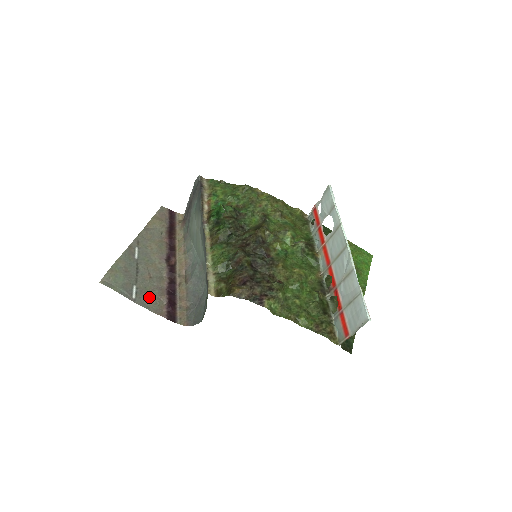
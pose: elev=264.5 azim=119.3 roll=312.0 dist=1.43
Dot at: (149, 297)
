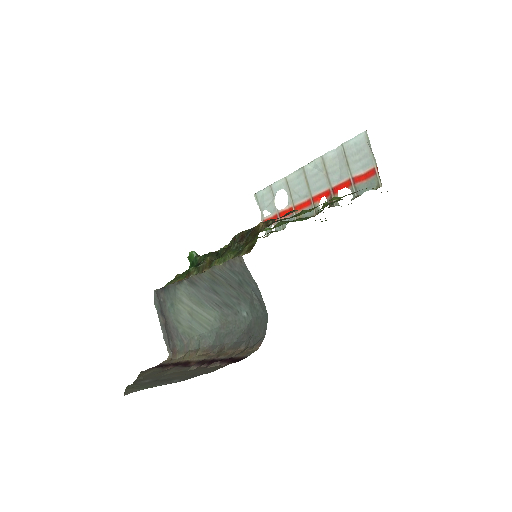
Dot at: (195, 373)
